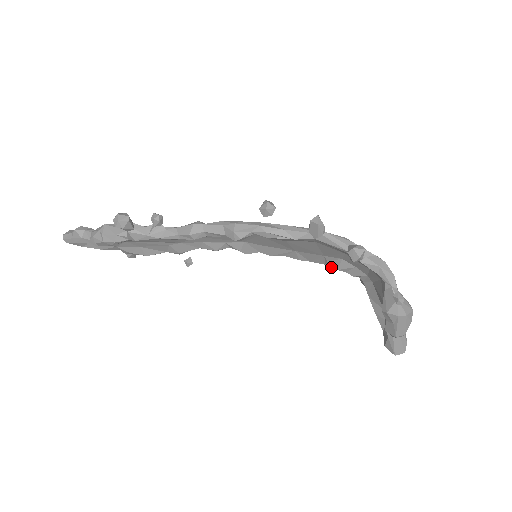
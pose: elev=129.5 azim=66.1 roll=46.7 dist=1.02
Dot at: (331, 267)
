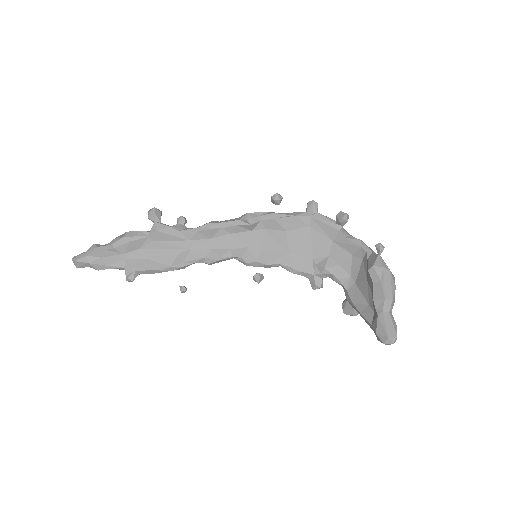
Dot at: (318, 282)
